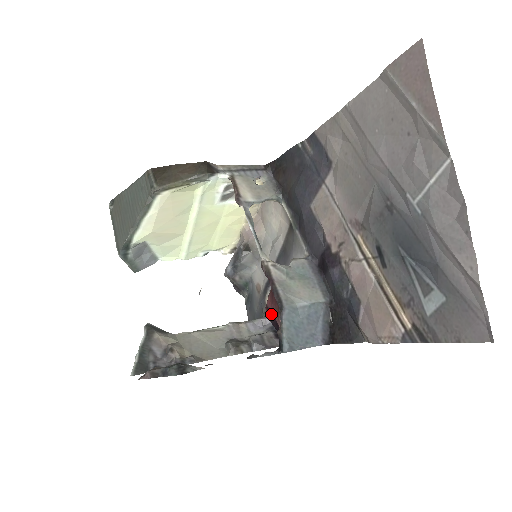
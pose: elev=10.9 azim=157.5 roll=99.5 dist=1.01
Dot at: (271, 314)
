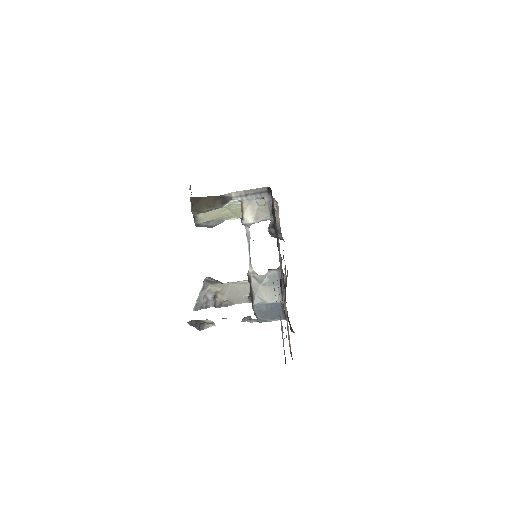
Dot at: occluded
